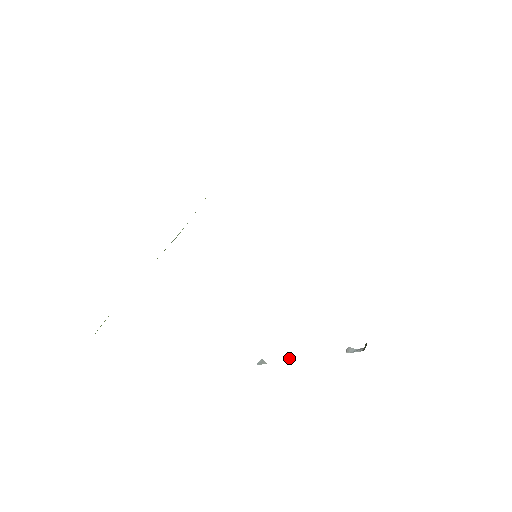
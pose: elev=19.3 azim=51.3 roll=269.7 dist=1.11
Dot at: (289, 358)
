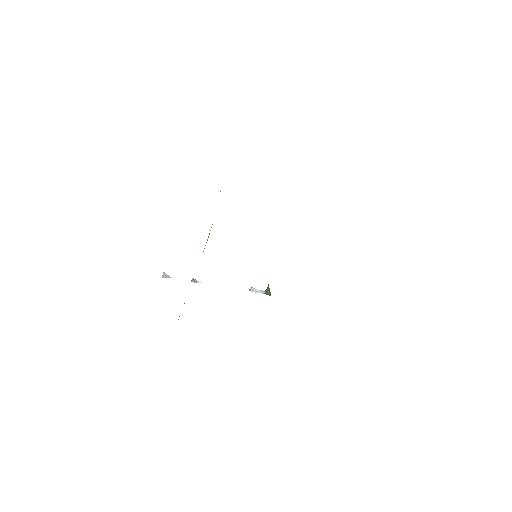
Dot at: (196, 280)
